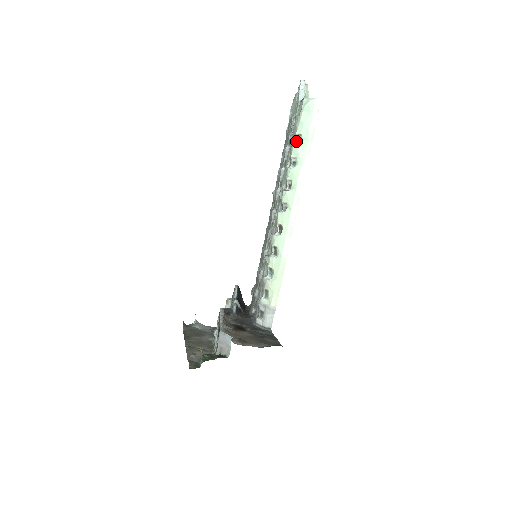
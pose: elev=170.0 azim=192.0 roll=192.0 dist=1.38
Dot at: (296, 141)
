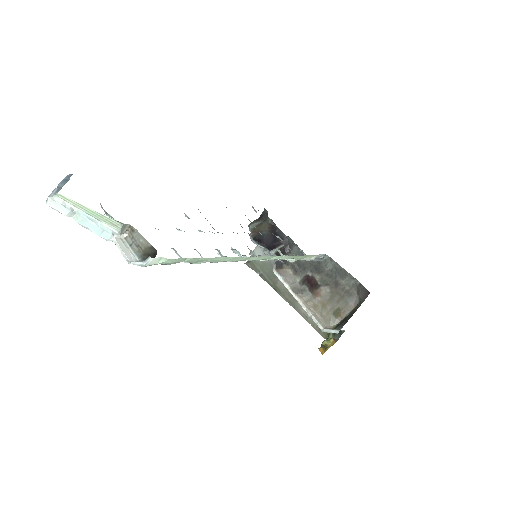
Dot at: occluded
